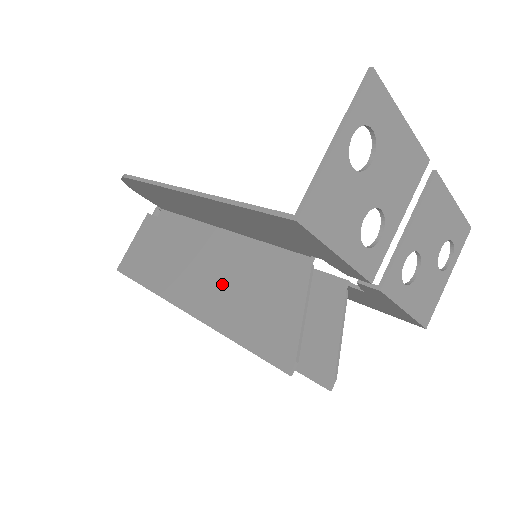
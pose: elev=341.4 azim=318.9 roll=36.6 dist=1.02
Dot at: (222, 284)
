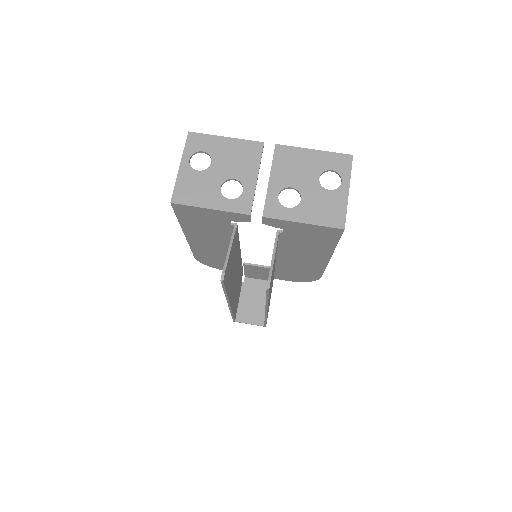
Dot at: occluded
